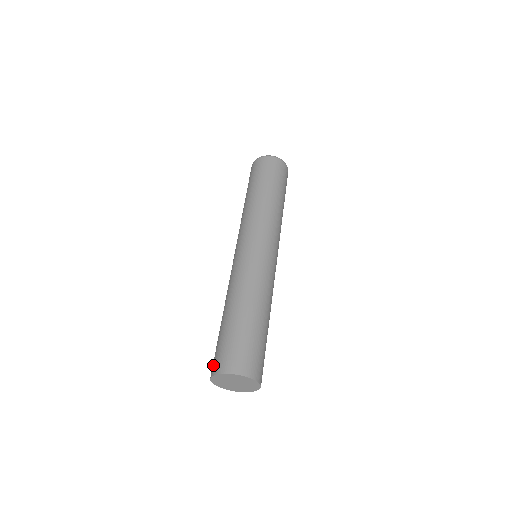
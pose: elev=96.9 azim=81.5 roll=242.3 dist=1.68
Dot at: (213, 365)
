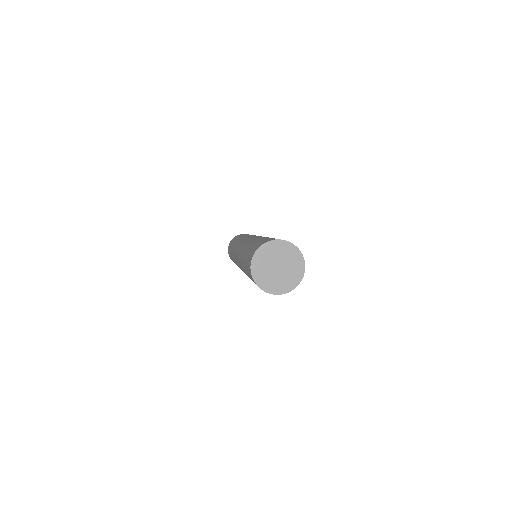
Dot at: (249, 260)
